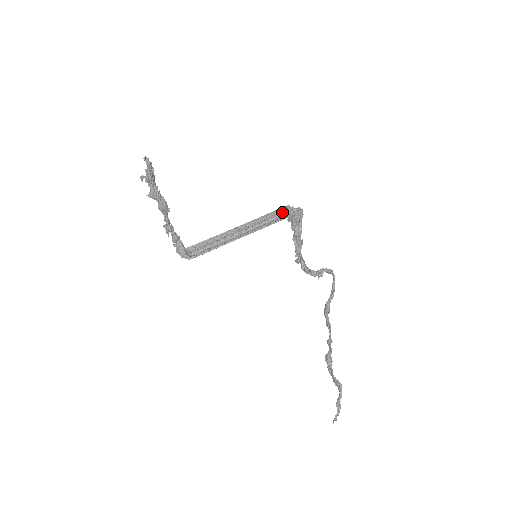
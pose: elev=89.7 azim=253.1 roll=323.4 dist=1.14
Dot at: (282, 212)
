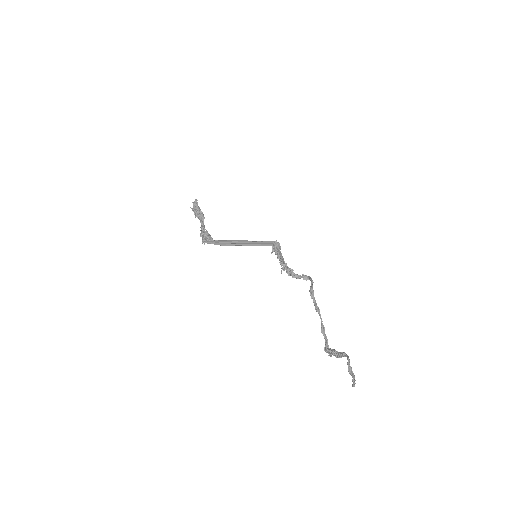
Dot at: (268, 243)
